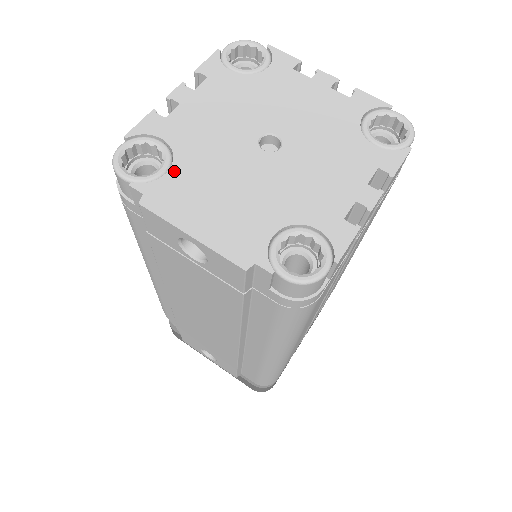
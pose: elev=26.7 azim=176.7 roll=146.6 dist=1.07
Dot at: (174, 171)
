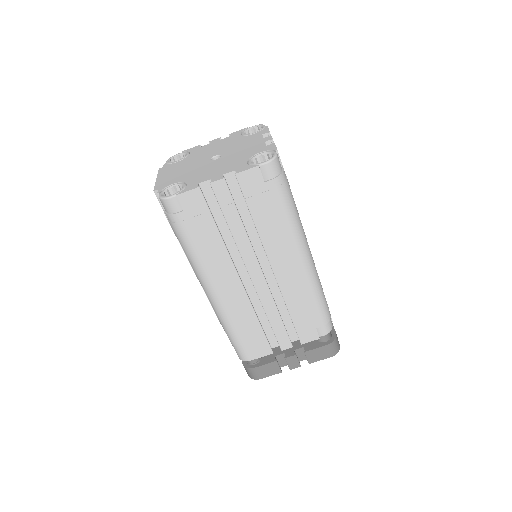
Dot at: (179, 162)
